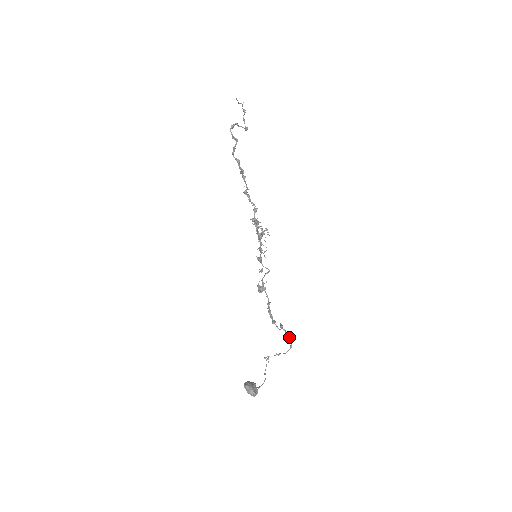
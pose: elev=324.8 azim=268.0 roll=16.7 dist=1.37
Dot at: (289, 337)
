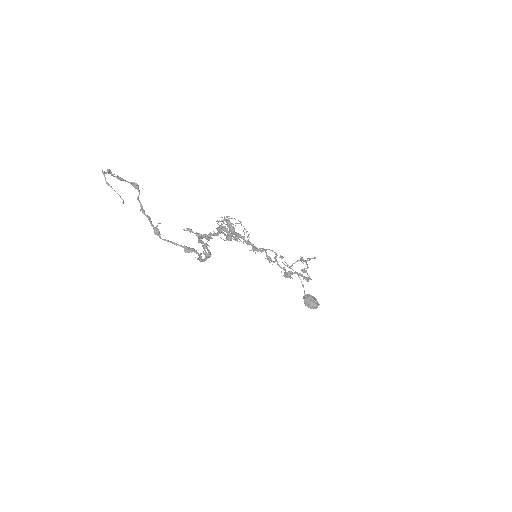
Dot at: occluded
